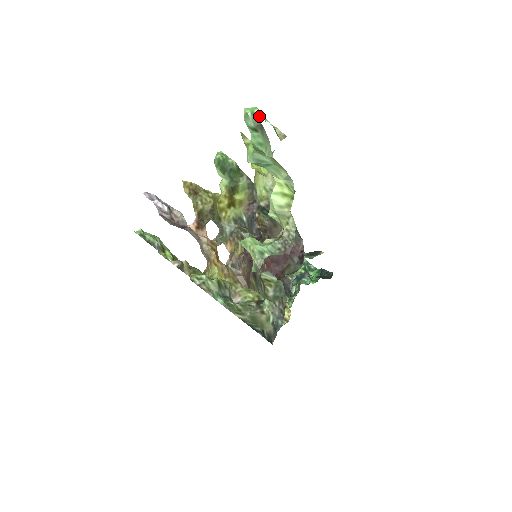
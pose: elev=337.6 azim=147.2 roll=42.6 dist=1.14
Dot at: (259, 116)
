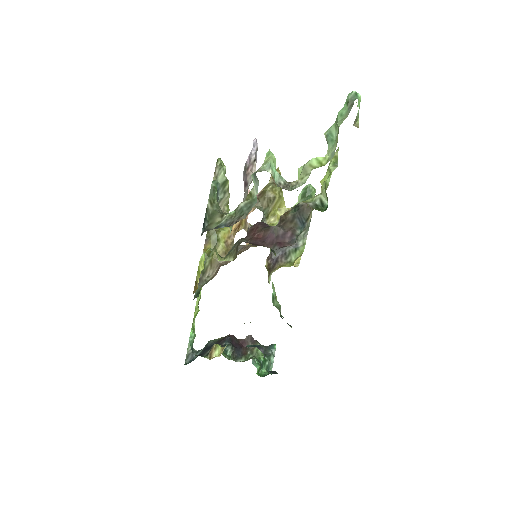
Dot at: (358, 97)
